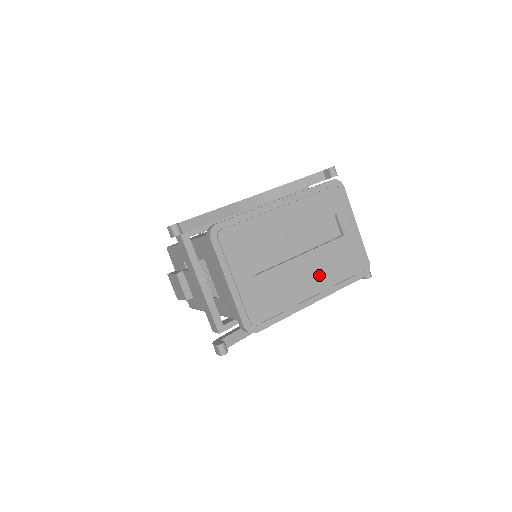
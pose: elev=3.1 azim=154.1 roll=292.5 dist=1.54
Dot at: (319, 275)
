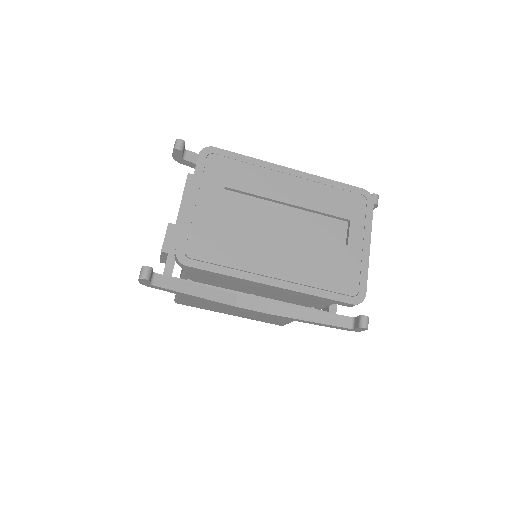
Dot at: (294, 262)
